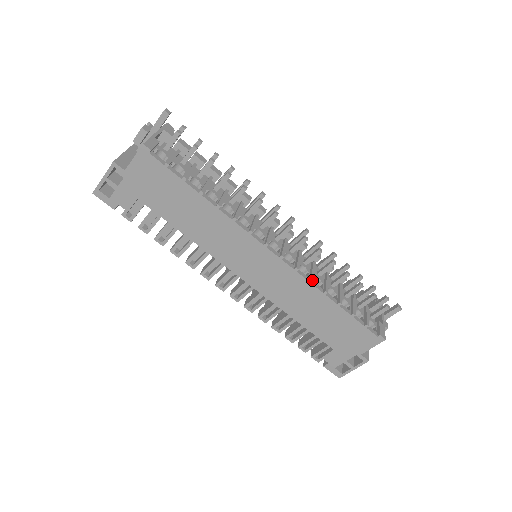
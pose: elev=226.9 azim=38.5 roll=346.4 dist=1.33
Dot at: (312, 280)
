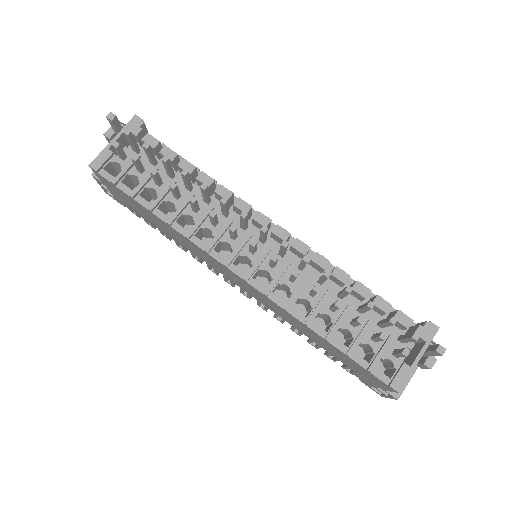
Dot at: (285, 309)
